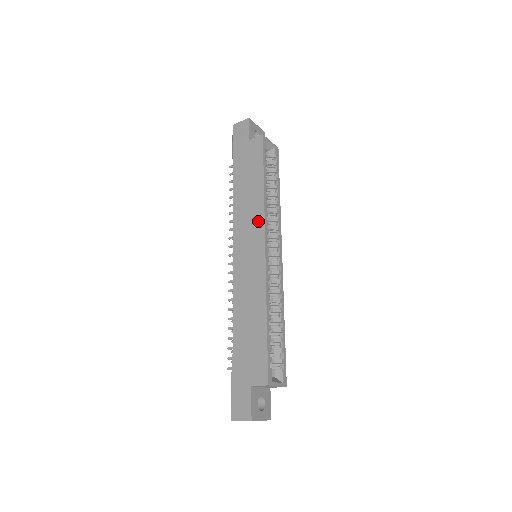
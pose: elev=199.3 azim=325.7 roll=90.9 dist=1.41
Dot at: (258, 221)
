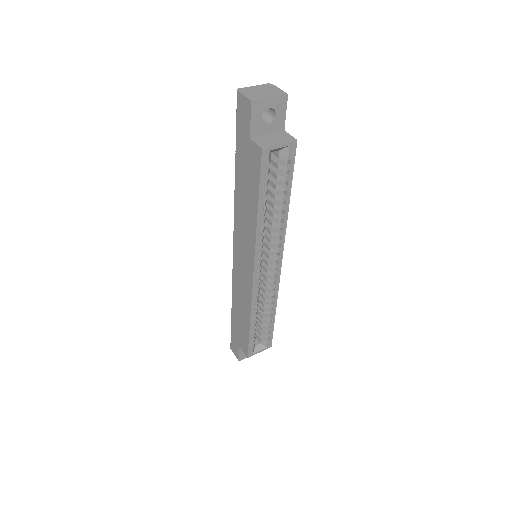
Dot at: (250, 246)
